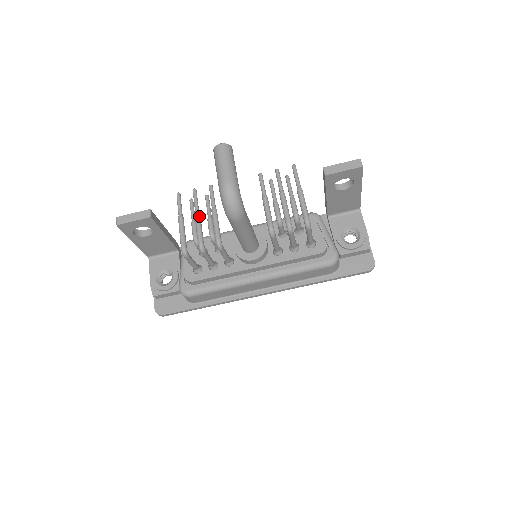
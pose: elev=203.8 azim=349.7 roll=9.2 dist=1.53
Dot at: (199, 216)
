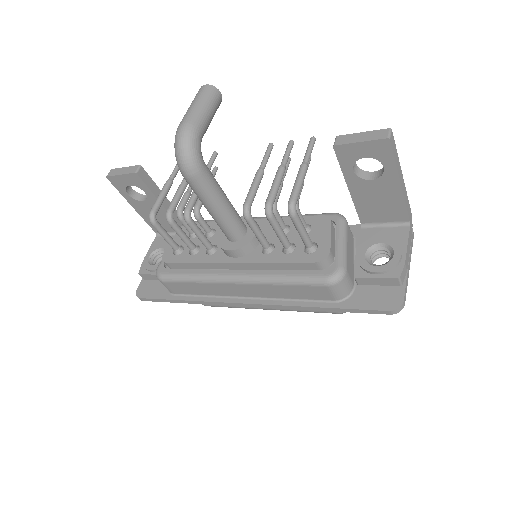
Dot at: (185, 182)
